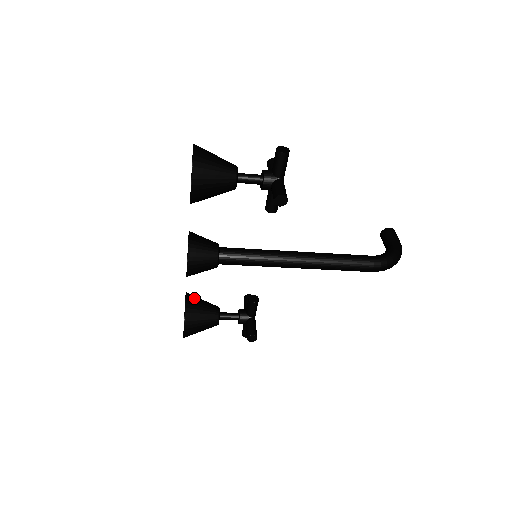
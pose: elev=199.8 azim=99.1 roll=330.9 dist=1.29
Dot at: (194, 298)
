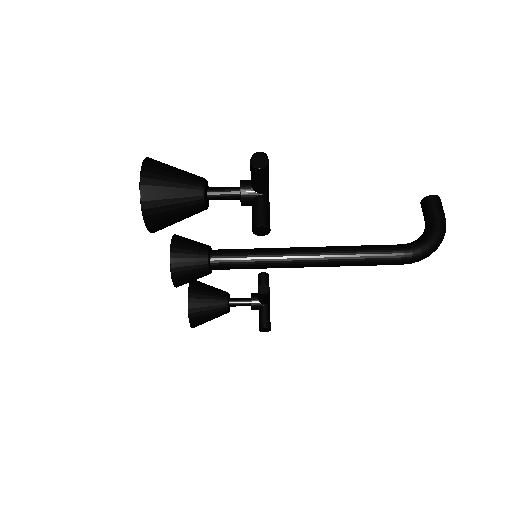
Dot at: (198, 288)
